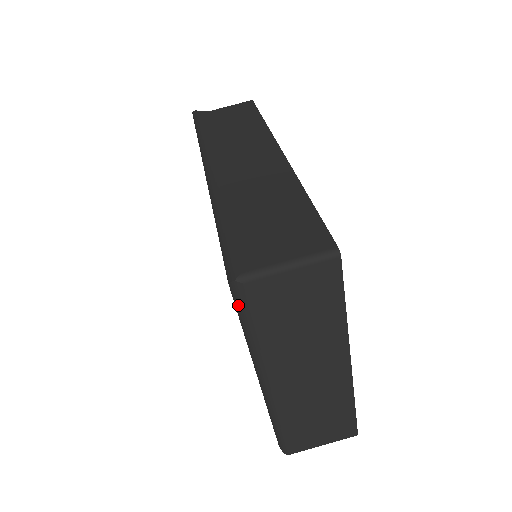
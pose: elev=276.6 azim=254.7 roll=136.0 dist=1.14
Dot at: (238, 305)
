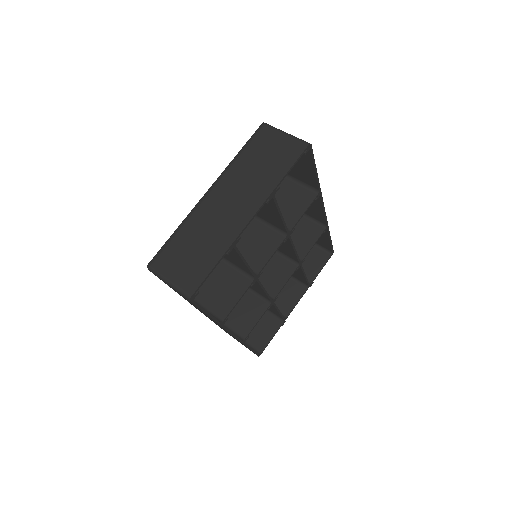
Dot at: (251, 137)
